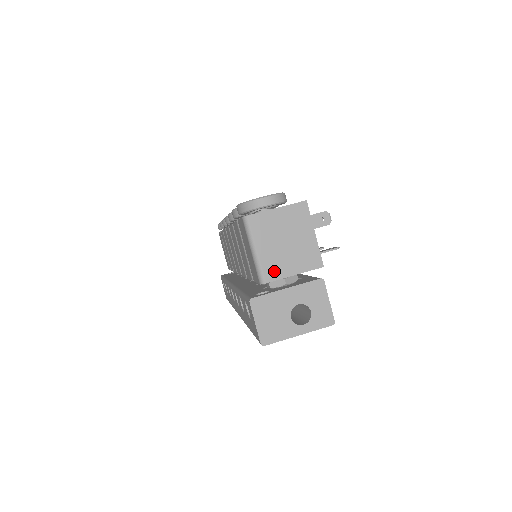
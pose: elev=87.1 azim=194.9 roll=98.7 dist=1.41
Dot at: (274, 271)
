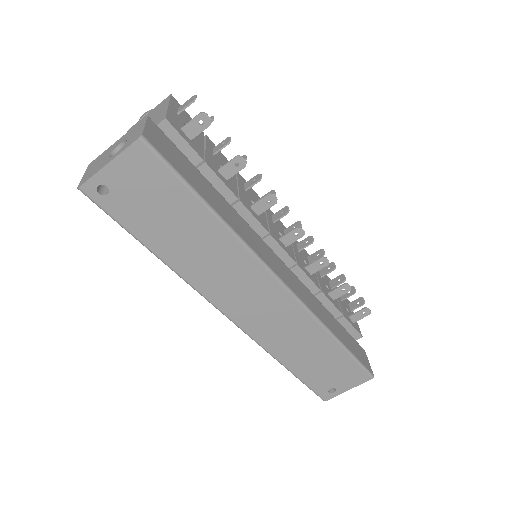
Dot at: occluded
